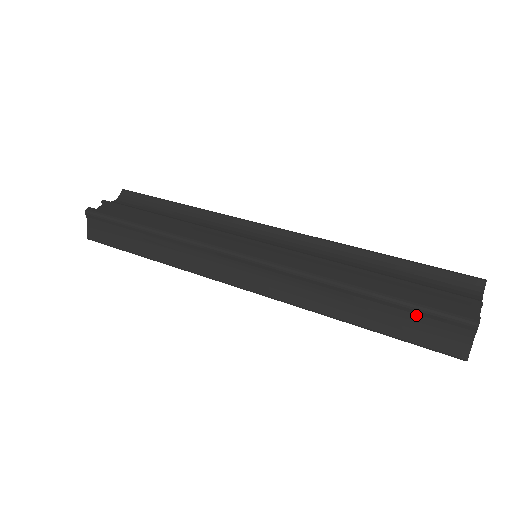
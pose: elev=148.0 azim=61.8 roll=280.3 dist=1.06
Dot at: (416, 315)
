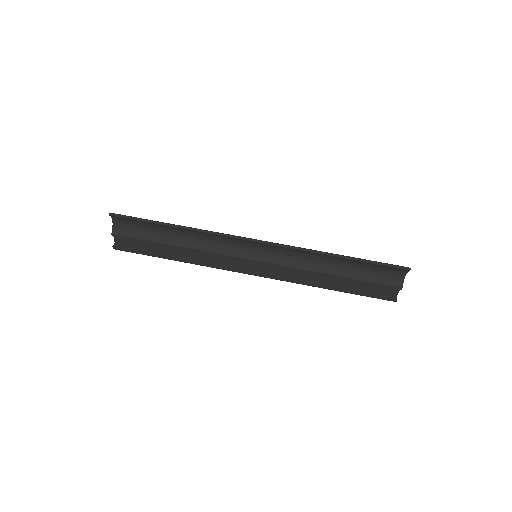
Dot at: occluded
